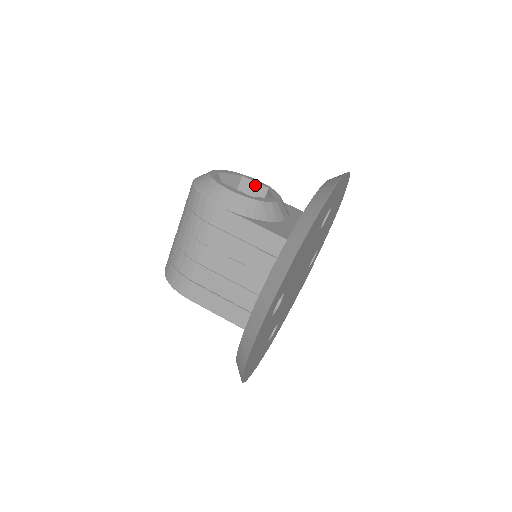
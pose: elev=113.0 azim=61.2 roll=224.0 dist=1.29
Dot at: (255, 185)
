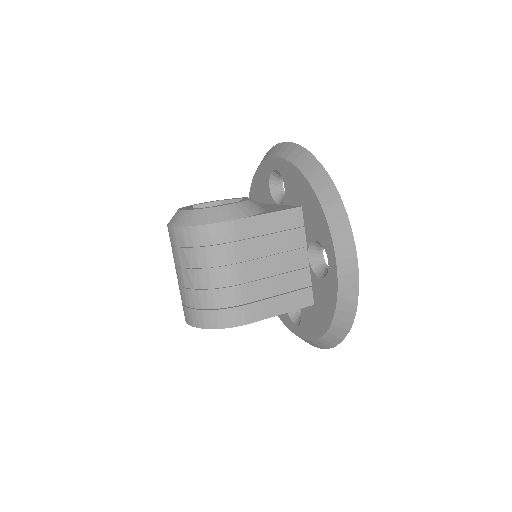
Dot at: (208, 206)
